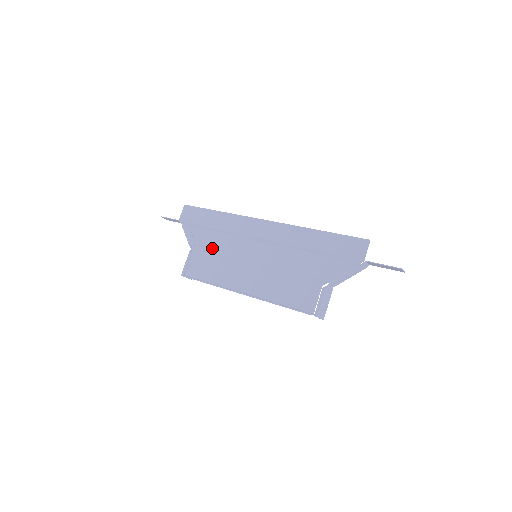
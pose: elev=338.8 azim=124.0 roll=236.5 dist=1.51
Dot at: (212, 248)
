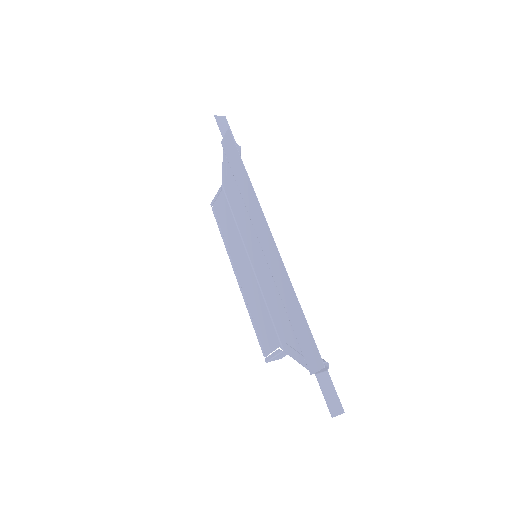
Dot at: (233, 206)
